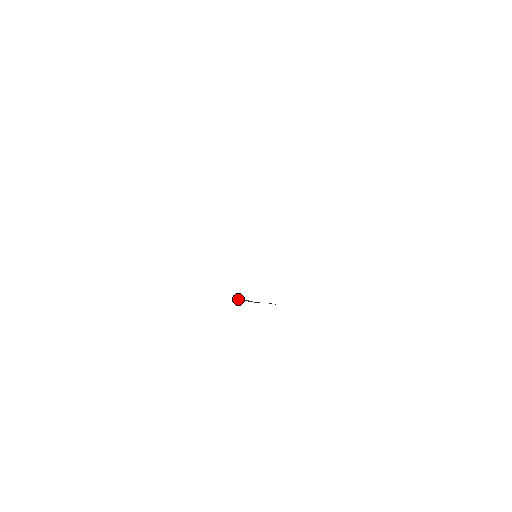
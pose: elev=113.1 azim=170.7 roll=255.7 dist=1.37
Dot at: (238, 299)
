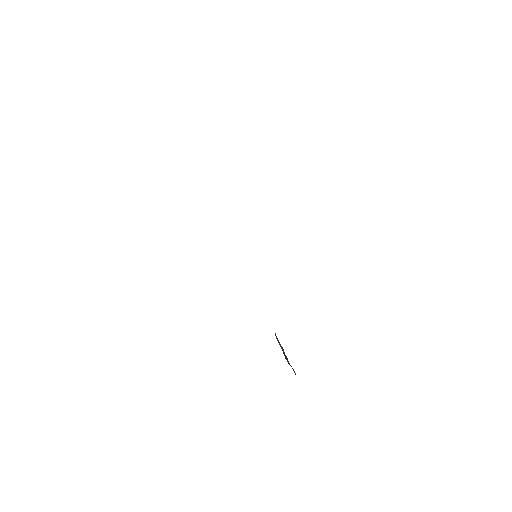
Dot at: occluded
